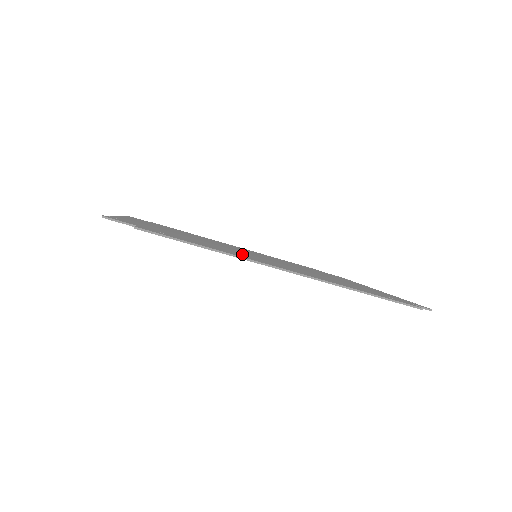
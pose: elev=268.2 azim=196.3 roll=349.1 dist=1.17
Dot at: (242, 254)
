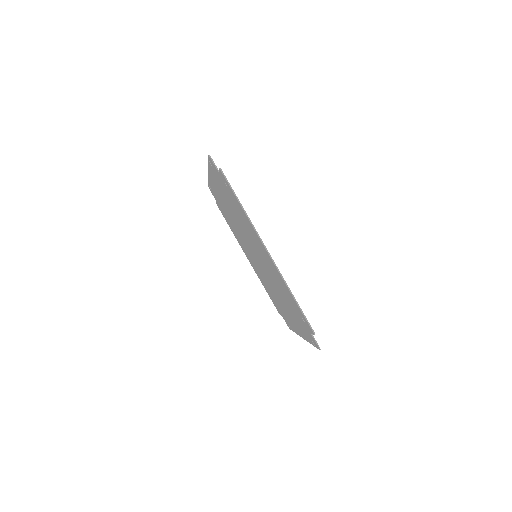
Dot at: occluded
